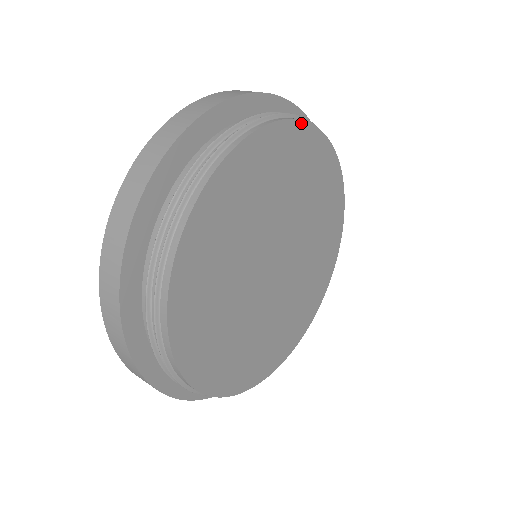
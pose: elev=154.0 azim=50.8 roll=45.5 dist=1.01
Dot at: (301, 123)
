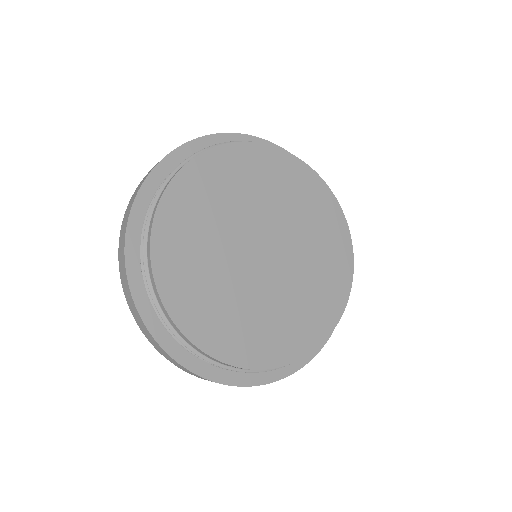
Dot at: (329, 190)
